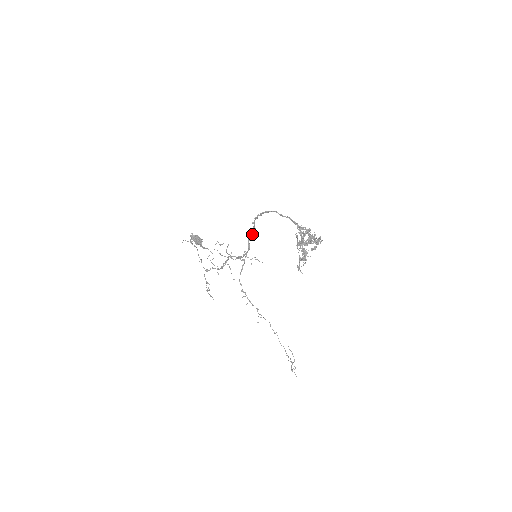
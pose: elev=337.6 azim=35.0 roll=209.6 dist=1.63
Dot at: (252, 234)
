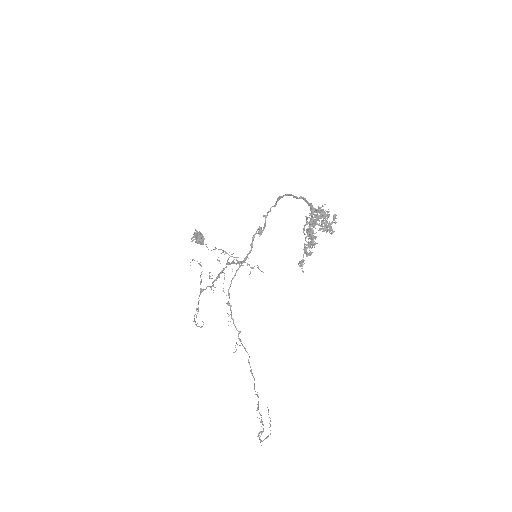
Dot at: (260, 232)
